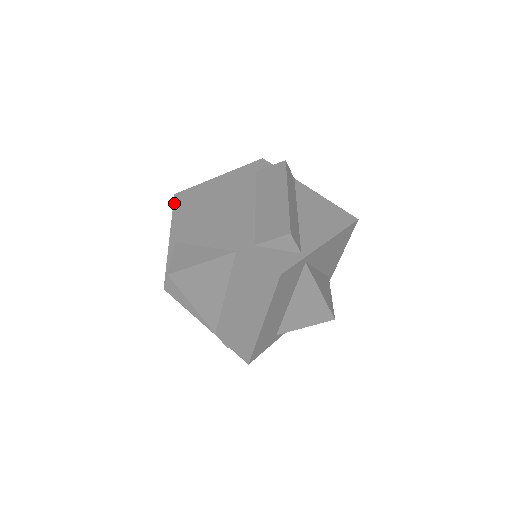
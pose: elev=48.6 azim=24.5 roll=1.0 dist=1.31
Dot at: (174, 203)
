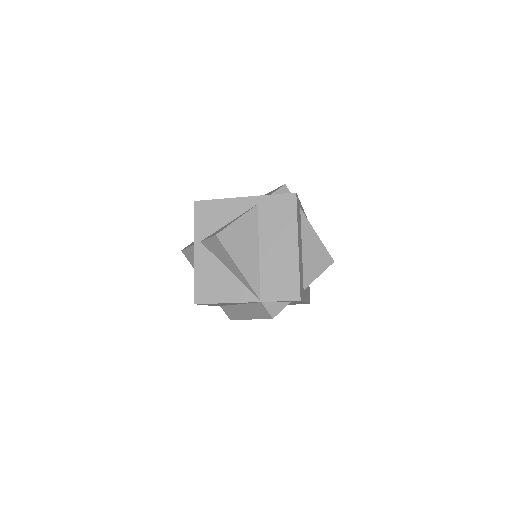
Dot at: (195, 208)
